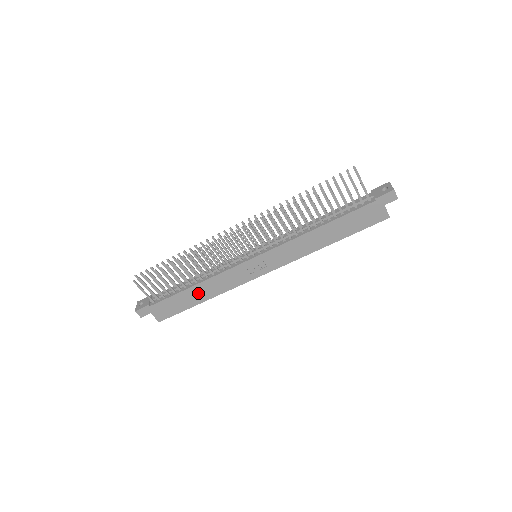
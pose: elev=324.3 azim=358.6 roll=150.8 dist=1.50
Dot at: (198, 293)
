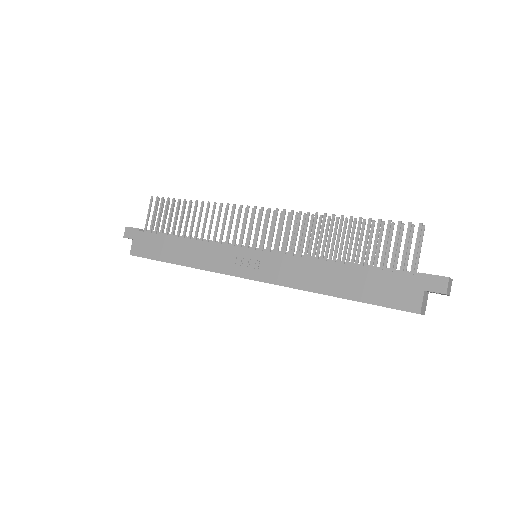
Dot at: (180, 250)
